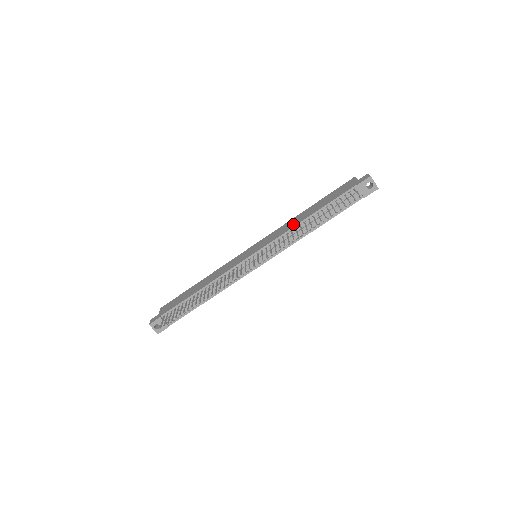
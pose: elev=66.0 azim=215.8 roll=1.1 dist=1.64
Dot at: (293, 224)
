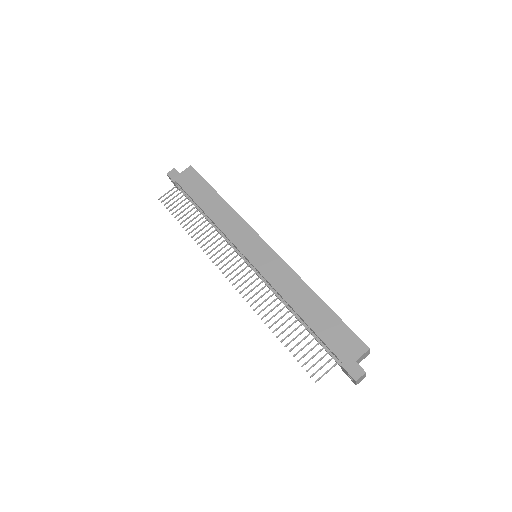
Dot at: (289, 293)
